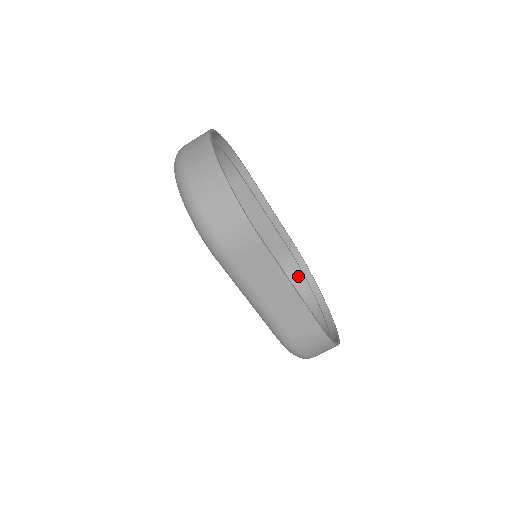
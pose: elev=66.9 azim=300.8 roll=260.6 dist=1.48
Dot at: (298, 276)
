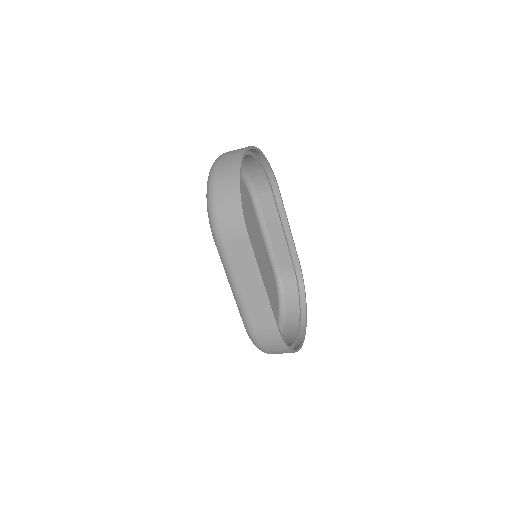
Dot at: (293, 290)
